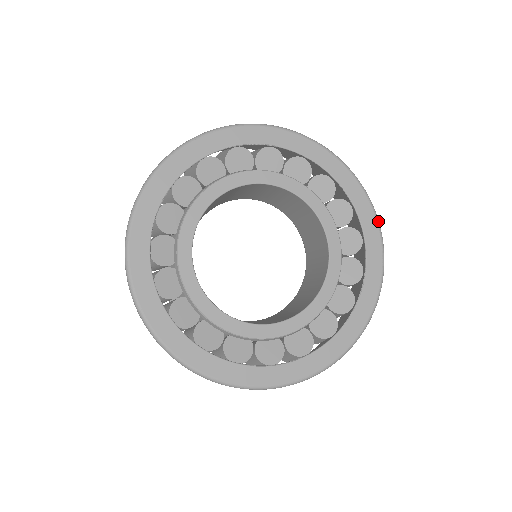
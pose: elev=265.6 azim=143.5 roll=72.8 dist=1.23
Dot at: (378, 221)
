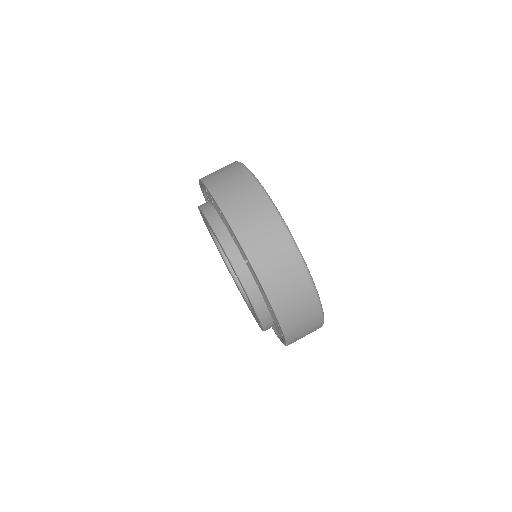
Dot at: occluded
